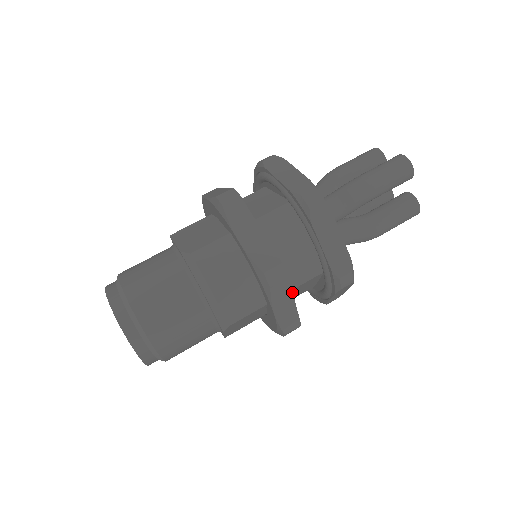
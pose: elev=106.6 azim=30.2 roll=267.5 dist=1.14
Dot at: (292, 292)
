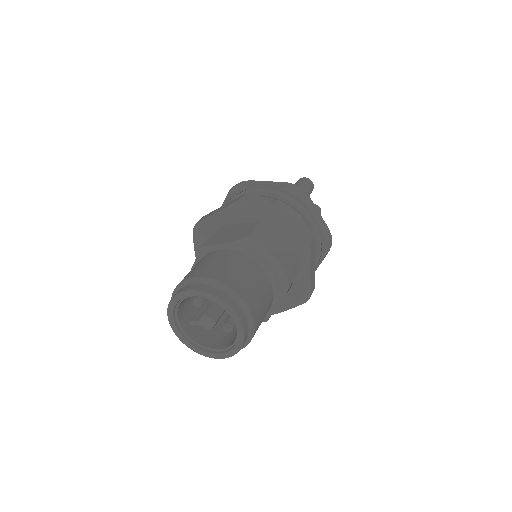
Dot at: (314, 252)
